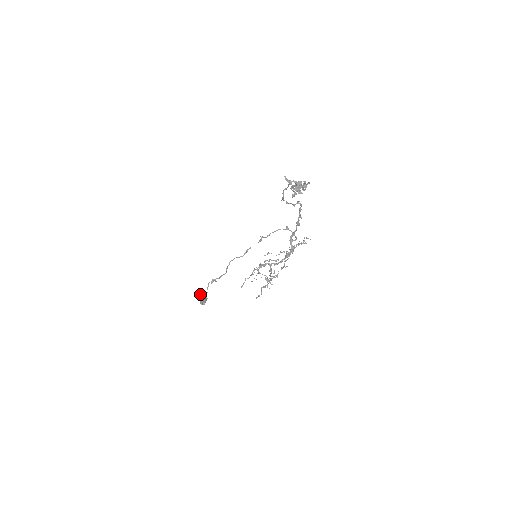
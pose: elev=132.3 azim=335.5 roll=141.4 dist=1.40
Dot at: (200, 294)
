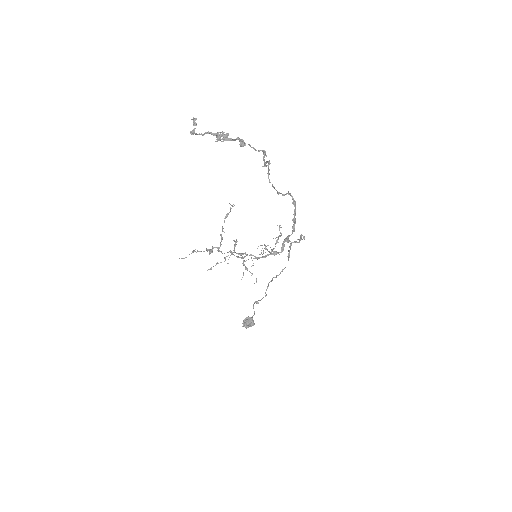
Dot at: (246, 317)
